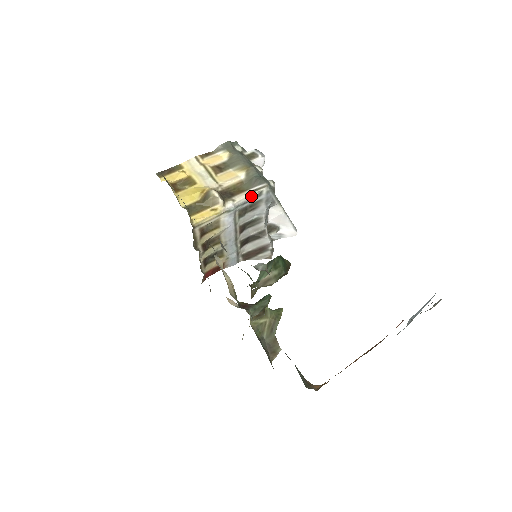
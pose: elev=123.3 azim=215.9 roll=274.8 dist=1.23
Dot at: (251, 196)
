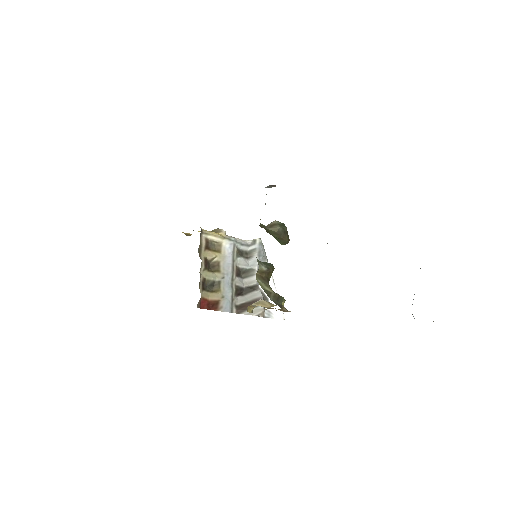
Dot at: (247, 242)
